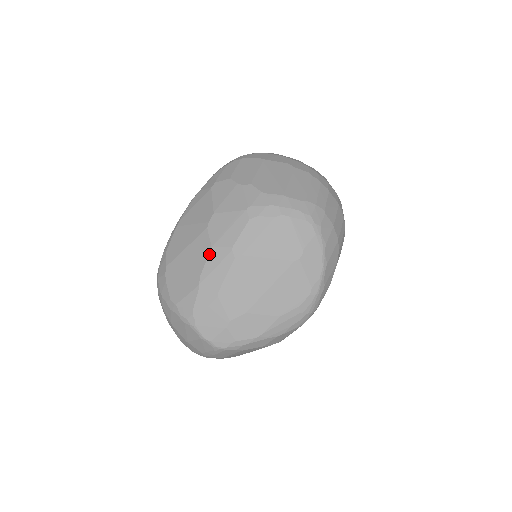
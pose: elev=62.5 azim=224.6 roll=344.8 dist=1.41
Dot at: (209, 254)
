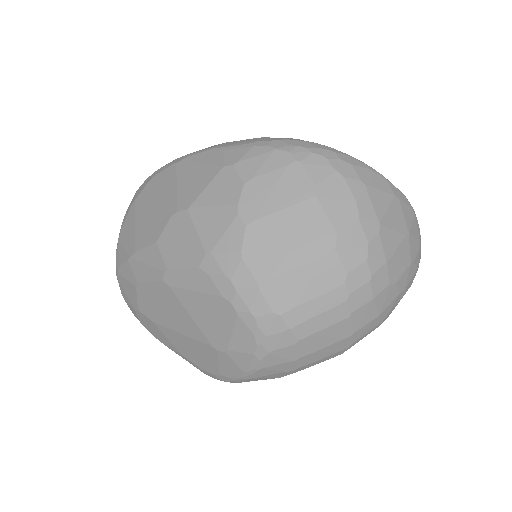
Dot at: (151, 245)
